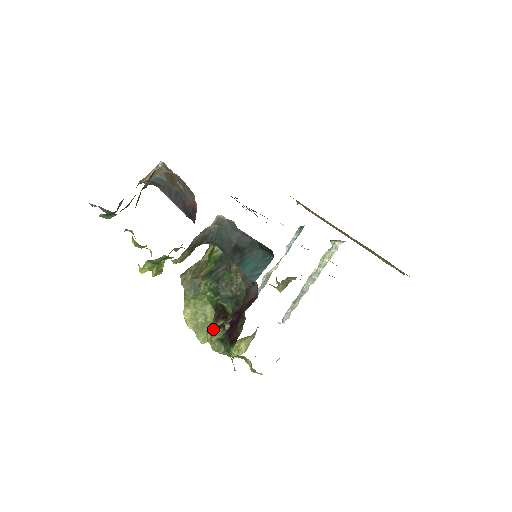
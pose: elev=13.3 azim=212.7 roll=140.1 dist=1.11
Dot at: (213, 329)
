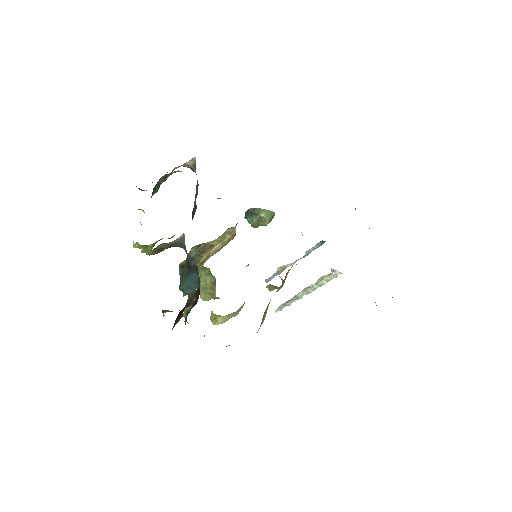
Dot at: occluded
